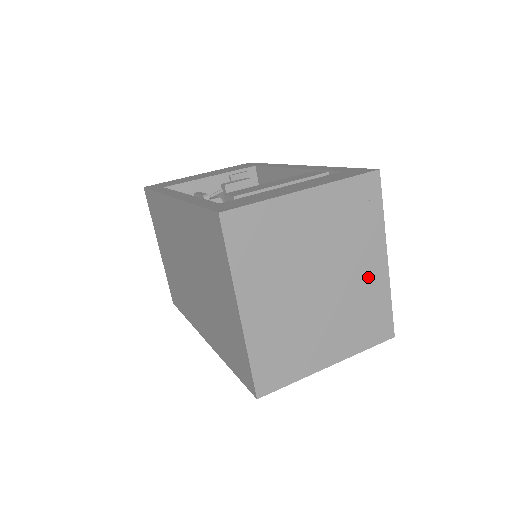
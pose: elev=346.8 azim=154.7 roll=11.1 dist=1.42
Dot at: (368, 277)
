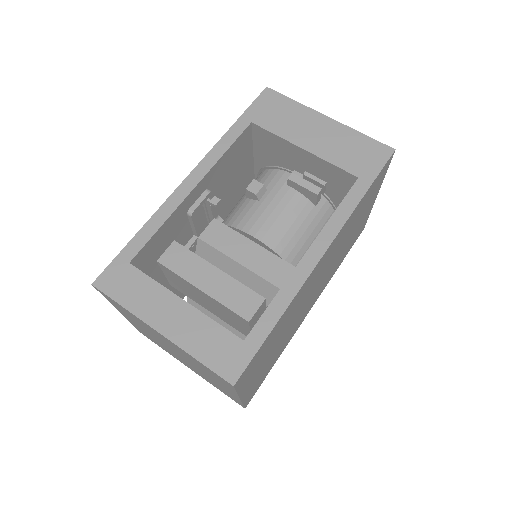
Dot at: (221, 386)
